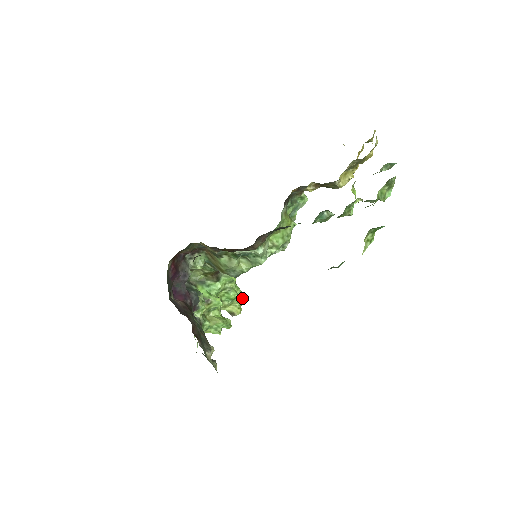
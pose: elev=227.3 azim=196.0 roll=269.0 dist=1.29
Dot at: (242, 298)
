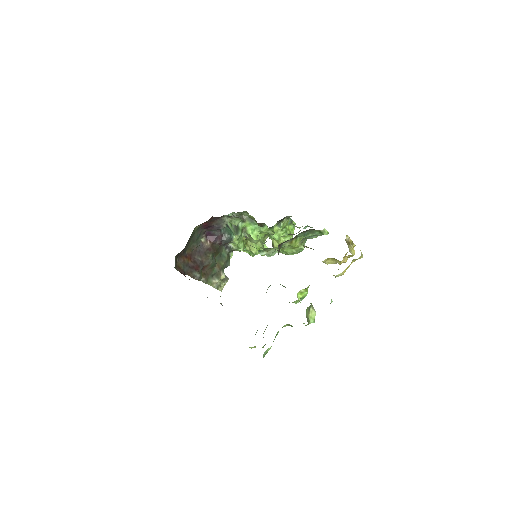
Dot at: (286, 239)
